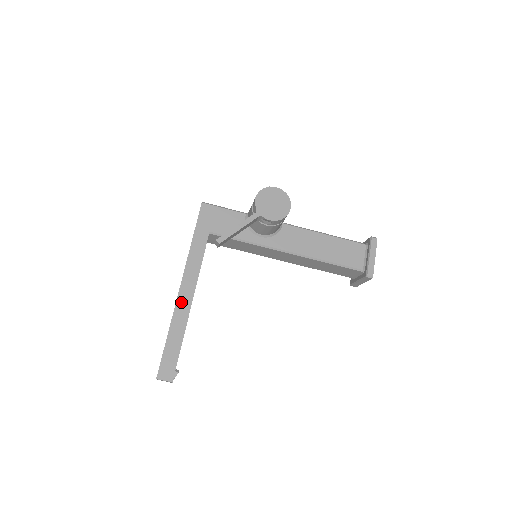
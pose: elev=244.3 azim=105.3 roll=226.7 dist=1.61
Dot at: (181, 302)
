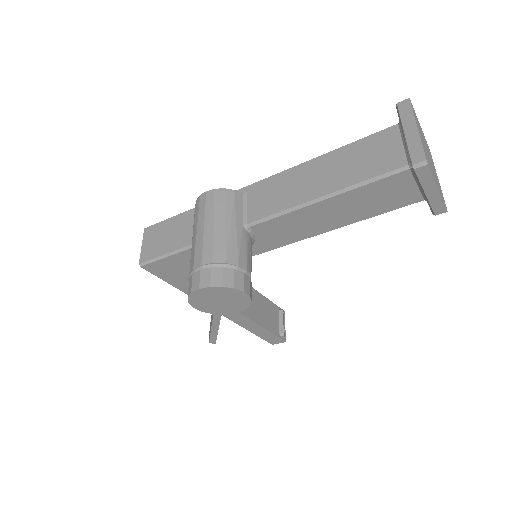
Dot at: (234, 318)
